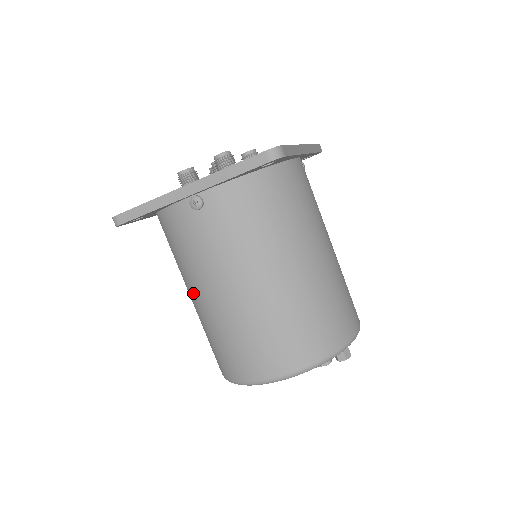
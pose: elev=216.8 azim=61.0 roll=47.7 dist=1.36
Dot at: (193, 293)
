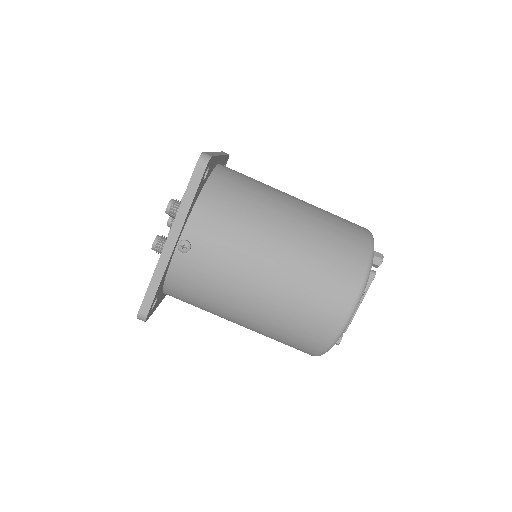
Dot at: (241, 316)
